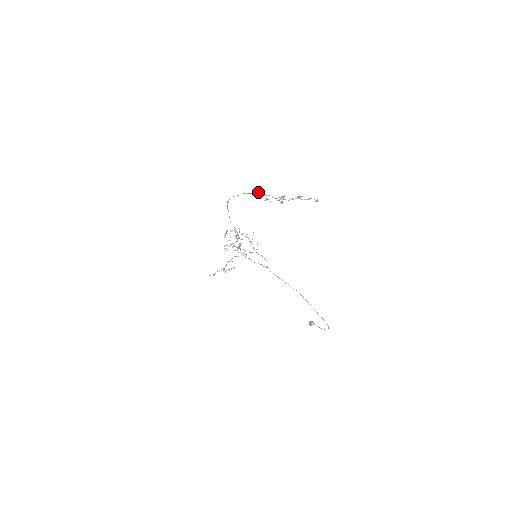
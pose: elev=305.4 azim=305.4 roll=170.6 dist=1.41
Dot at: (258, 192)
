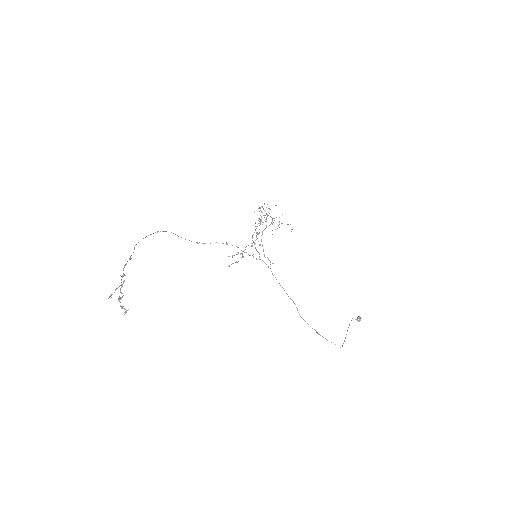
Dot at: (129, 258)
